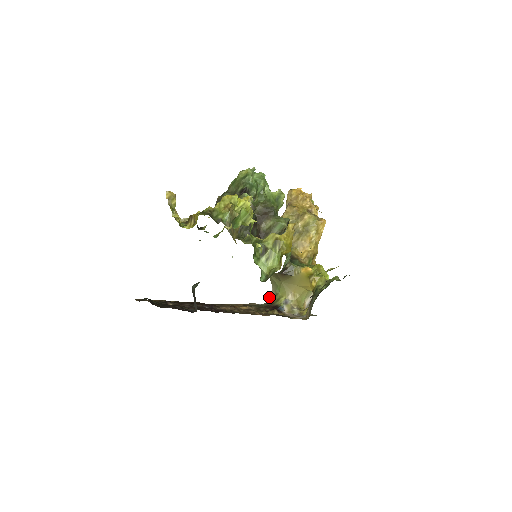
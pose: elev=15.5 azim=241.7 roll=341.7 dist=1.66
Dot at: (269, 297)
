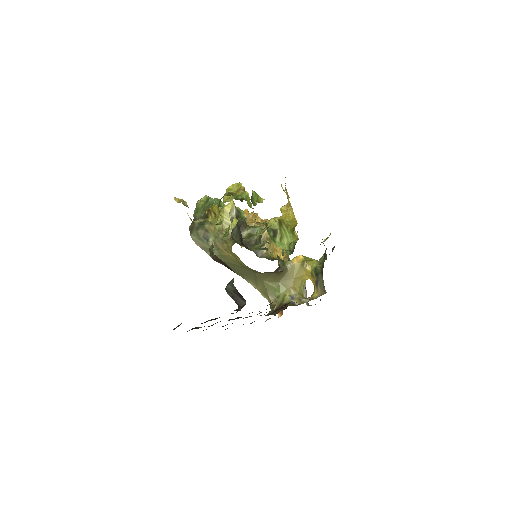
Dot at: occluded
